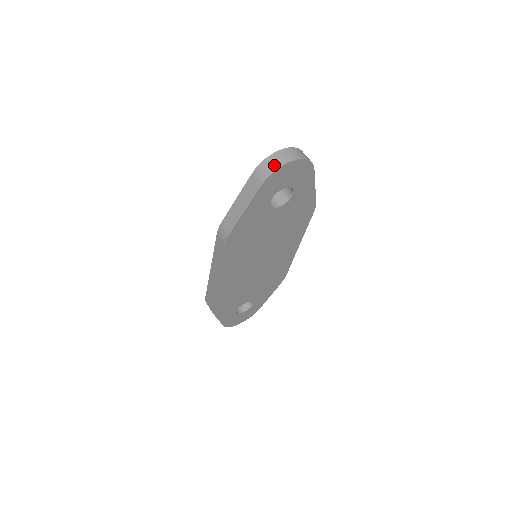
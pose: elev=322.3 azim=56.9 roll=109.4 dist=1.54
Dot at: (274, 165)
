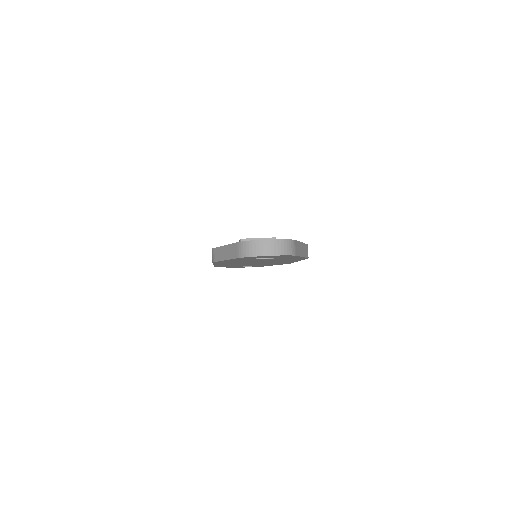
Dot at: (251, 252)
